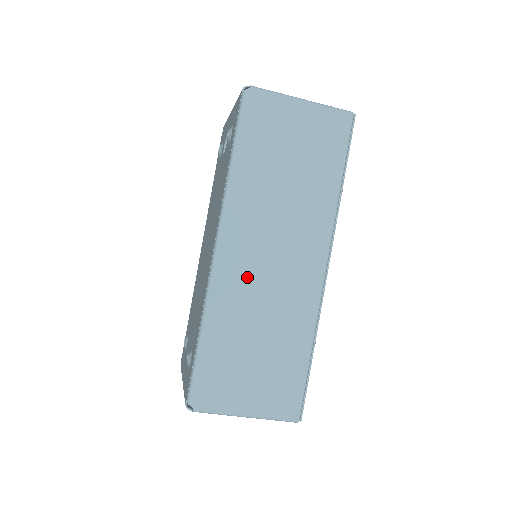
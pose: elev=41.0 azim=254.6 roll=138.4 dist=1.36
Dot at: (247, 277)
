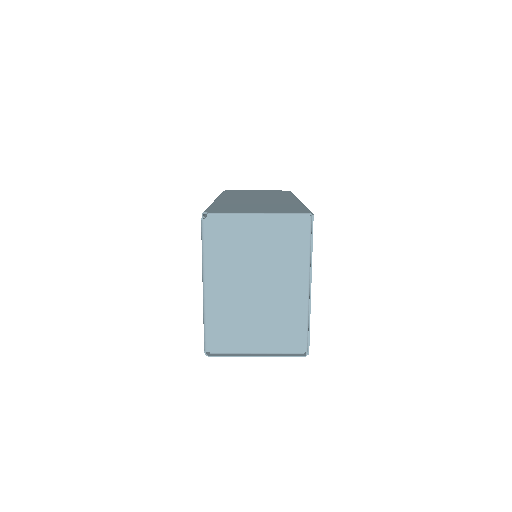
Dot at: (240, 200)
